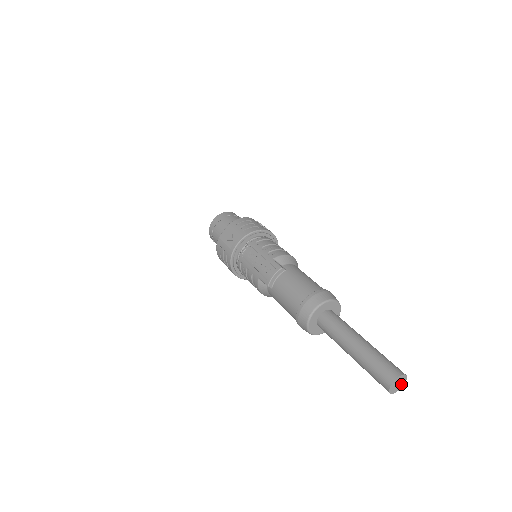
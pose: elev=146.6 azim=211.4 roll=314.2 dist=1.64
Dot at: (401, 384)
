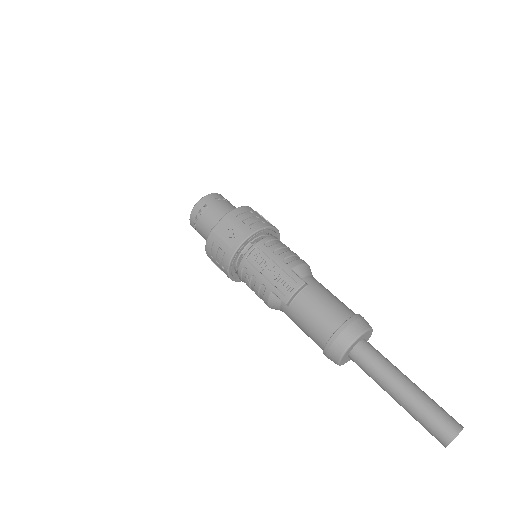
Dot at: occluded
